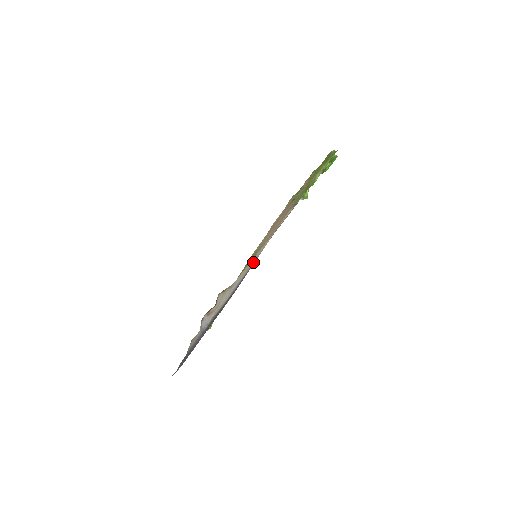
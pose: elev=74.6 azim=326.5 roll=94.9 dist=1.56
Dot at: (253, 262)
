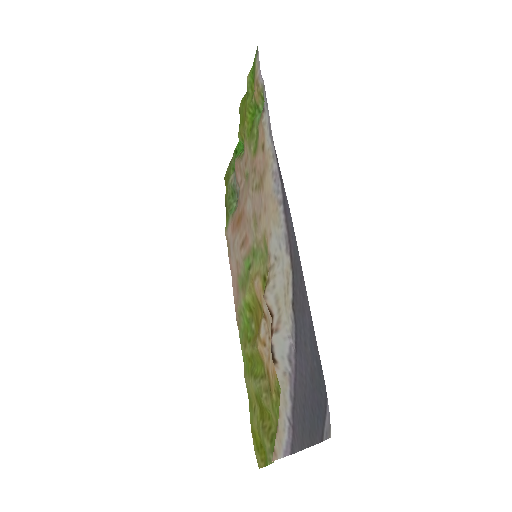
Dot at: (277, 188)
